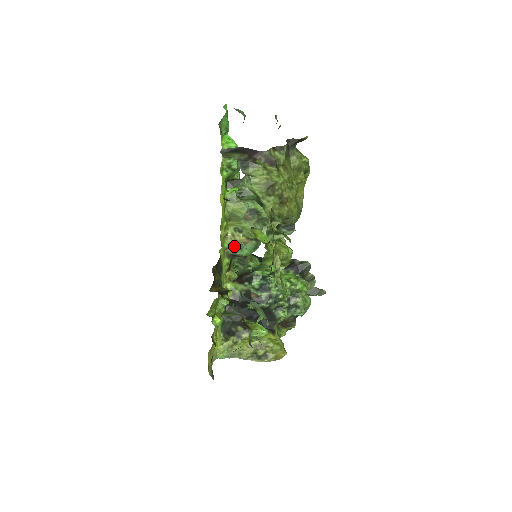
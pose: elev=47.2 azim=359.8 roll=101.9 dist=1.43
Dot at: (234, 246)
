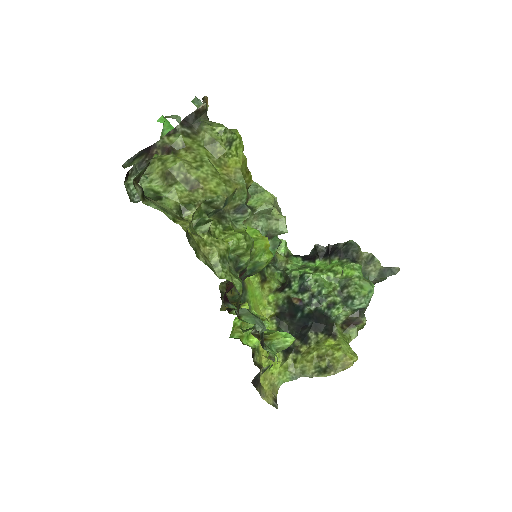
Dot at: occluded
